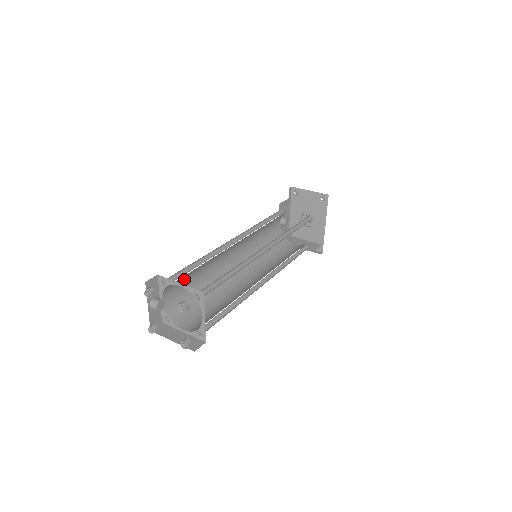
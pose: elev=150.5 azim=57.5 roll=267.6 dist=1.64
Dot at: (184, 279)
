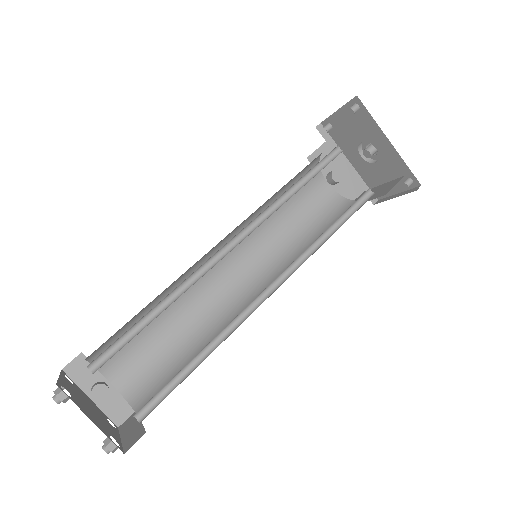
Dot at: (138, 340)
